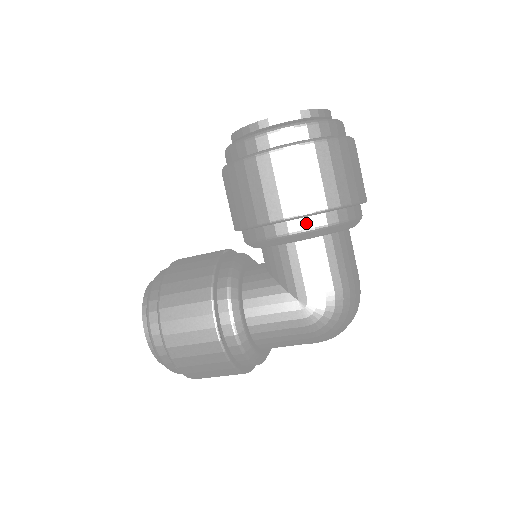
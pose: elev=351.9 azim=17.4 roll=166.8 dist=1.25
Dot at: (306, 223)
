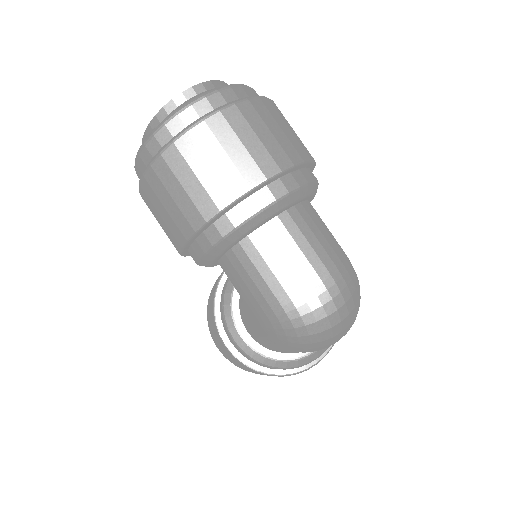
Dot at: (196, 249)
